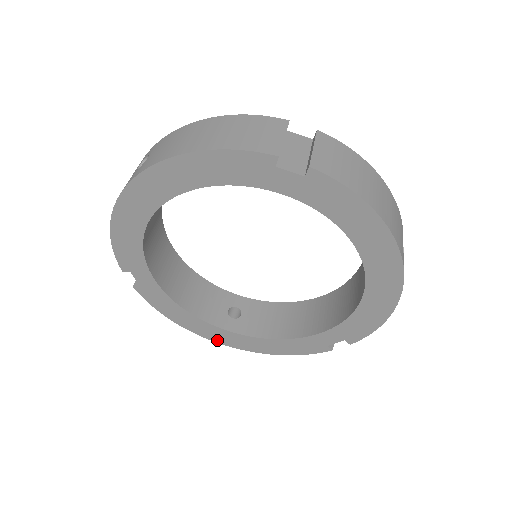
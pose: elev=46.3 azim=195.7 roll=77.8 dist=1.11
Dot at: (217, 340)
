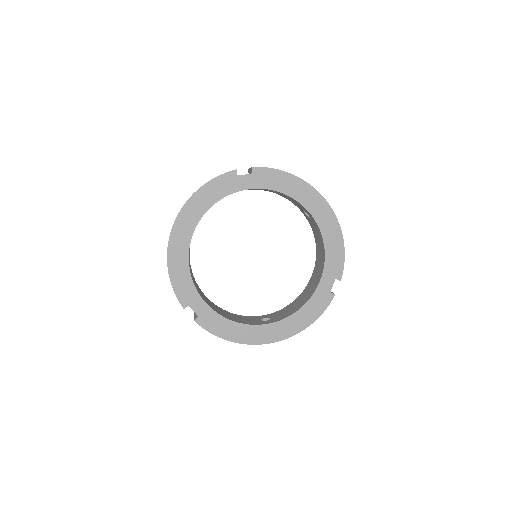
Dot at: (265, 341)
